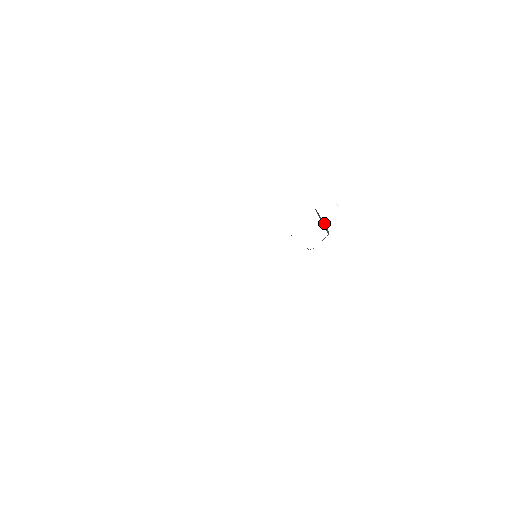
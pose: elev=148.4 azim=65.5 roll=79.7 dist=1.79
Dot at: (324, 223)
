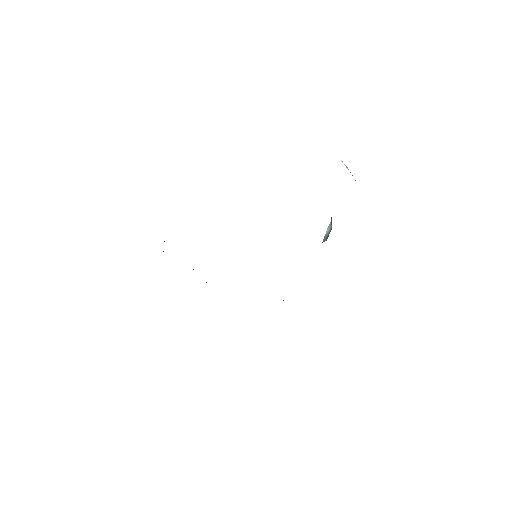
Dot at: occluded
